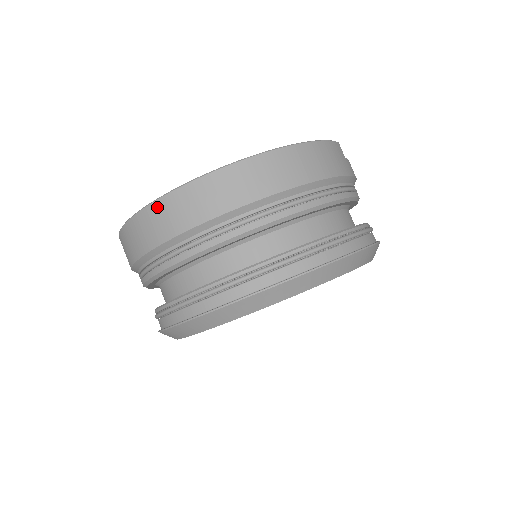
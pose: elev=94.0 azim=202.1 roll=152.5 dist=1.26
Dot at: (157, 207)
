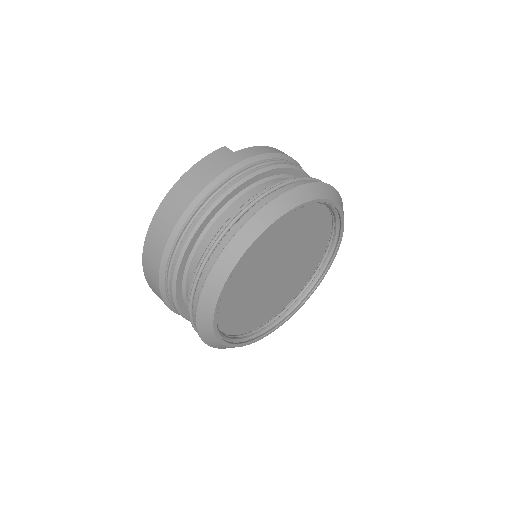
Dot at: (146, 277)
